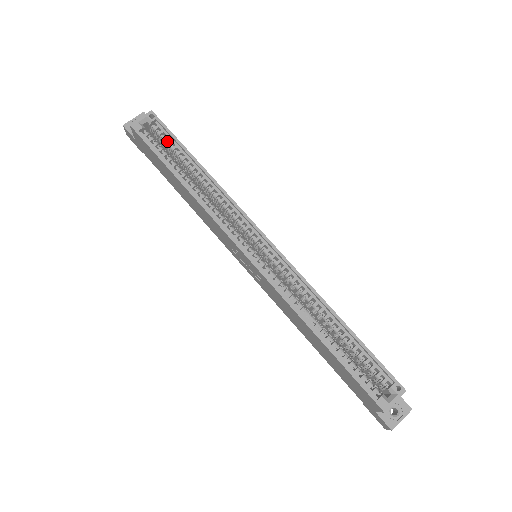
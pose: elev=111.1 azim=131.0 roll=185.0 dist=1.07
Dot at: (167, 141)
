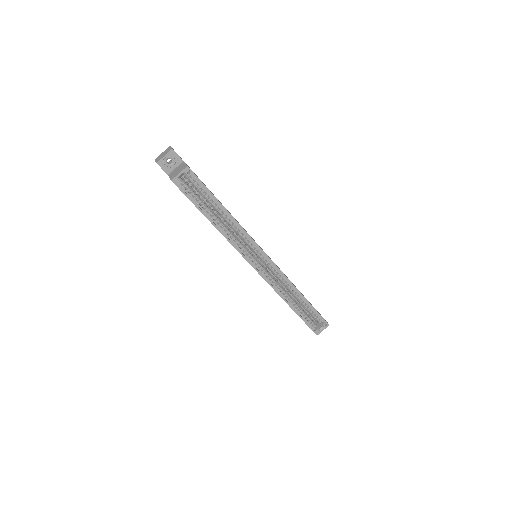
Dot at: (200, 190)
